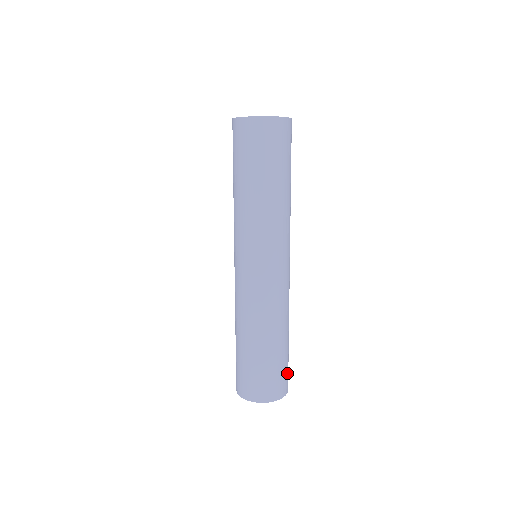
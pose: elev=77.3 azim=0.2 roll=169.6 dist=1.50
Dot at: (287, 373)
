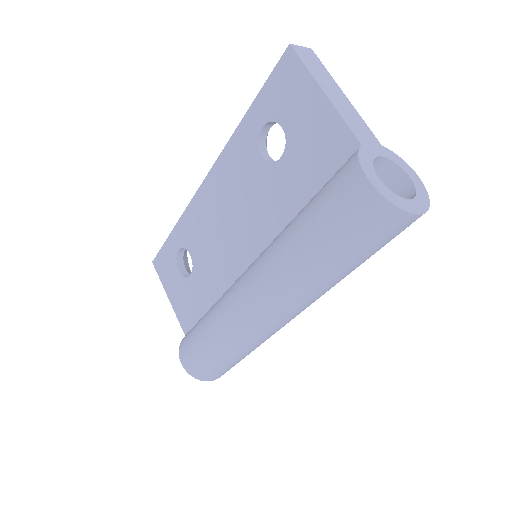
Dot at: occluded
